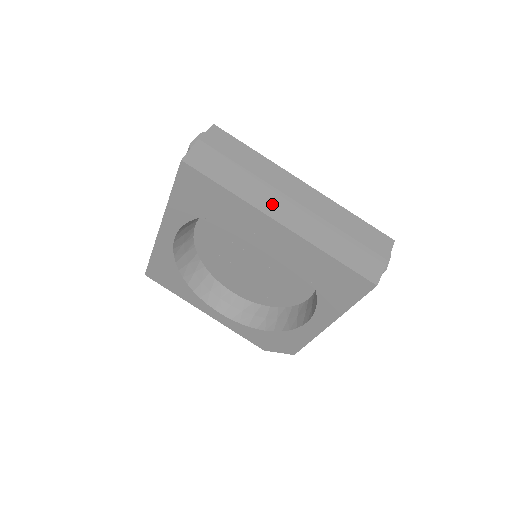
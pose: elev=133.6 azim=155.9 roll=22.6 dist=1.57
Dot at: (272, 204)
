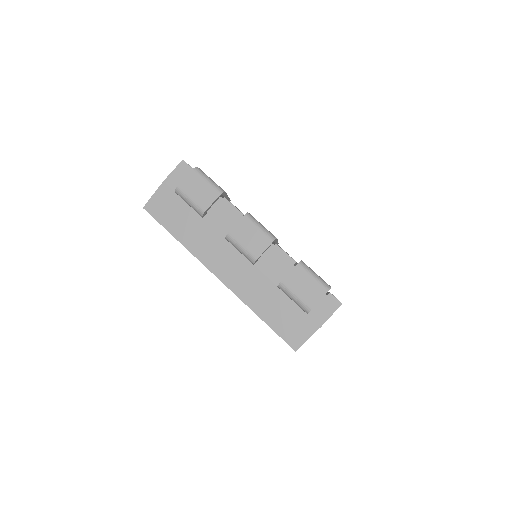
Dot at: occluded
